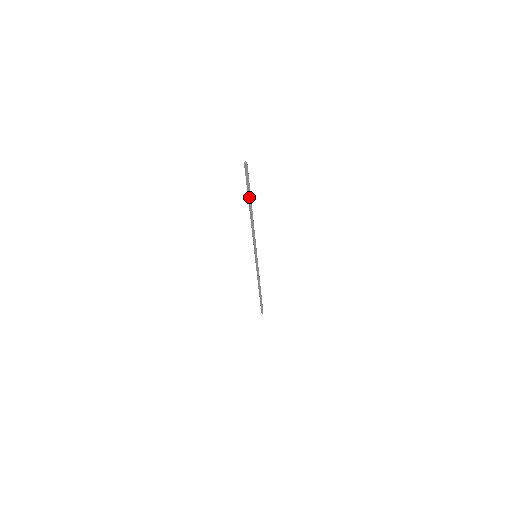
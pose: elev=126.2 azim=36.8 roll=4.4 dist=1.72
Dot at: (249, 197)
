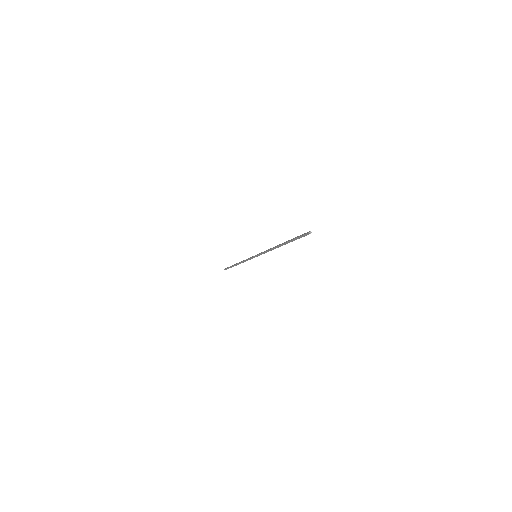
Dot at: occluded
